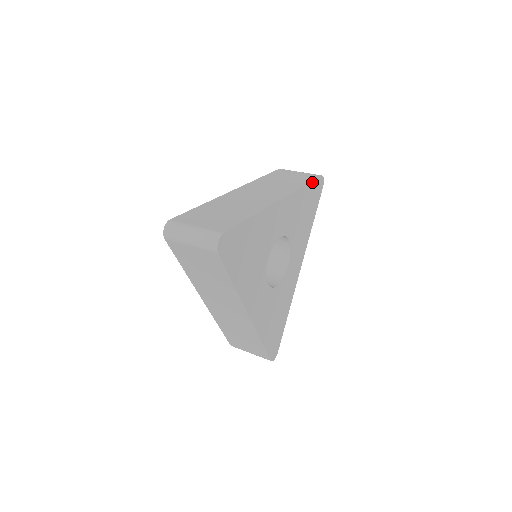
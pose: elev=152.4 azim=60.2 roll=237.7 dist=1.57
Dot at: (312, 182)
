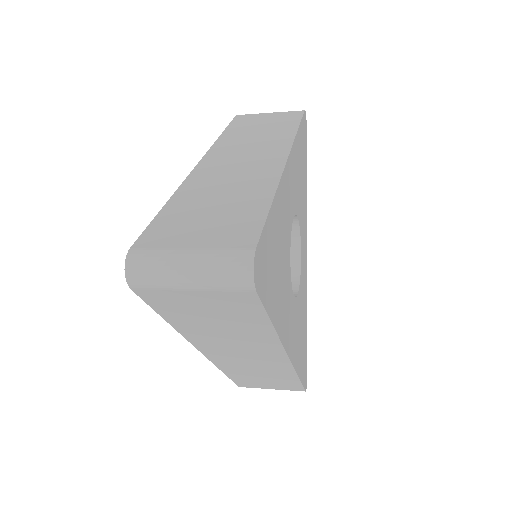
Dot at: (301, 122)
